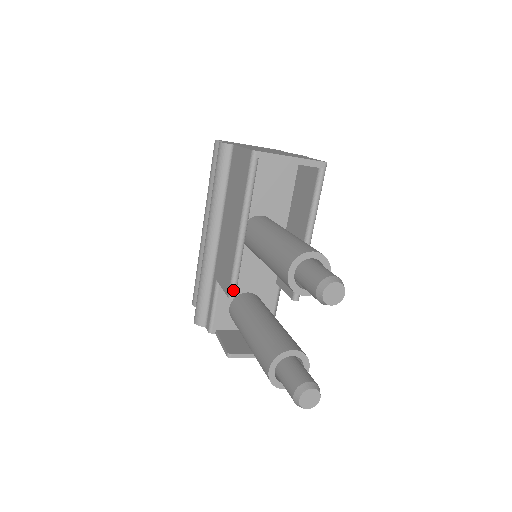
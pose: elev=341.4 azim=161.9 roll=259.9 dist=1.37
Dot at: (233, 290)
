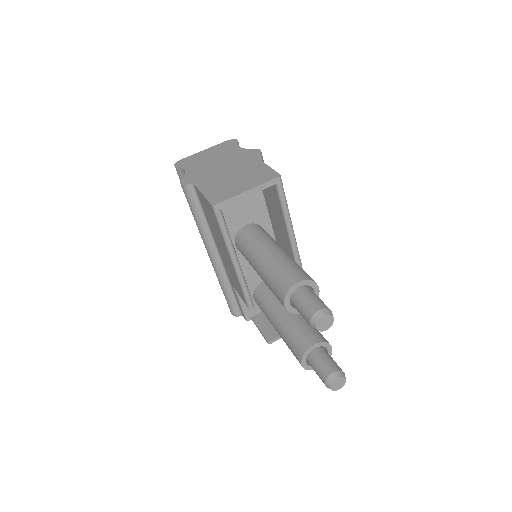
Dot at: (250, 303)
